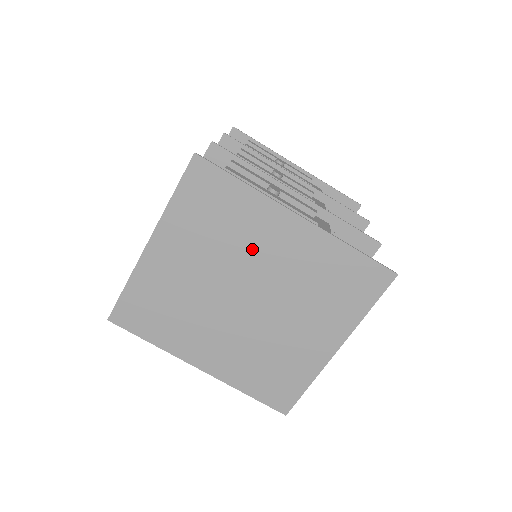
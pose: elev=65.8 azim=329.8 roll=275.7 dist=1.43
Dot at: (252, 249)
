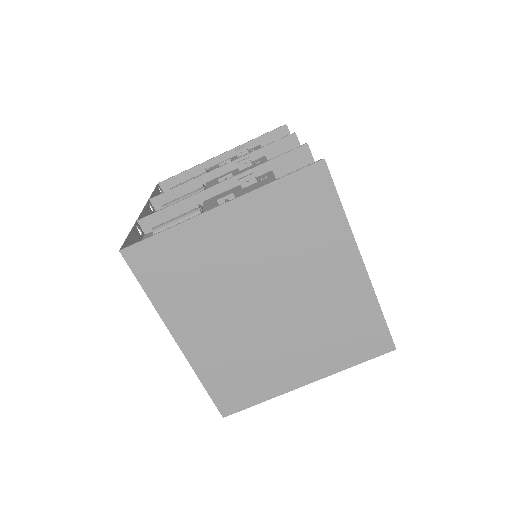
Dot at: (306, 267)
